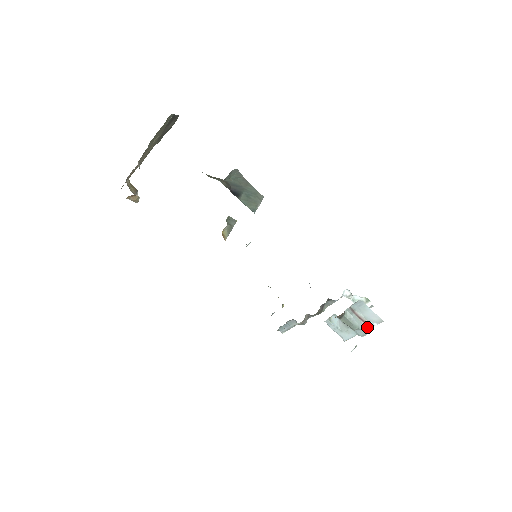
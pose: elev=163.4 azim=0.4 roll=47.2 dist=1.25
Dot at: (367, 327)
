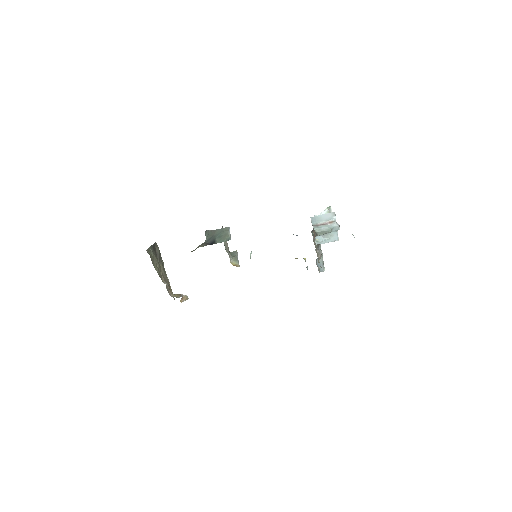
Dot at: (334, 223)
